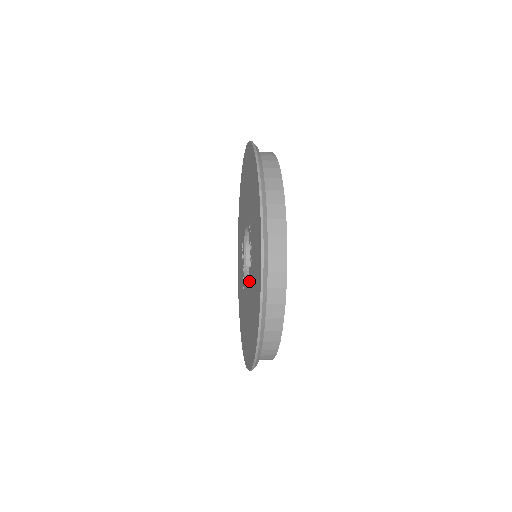
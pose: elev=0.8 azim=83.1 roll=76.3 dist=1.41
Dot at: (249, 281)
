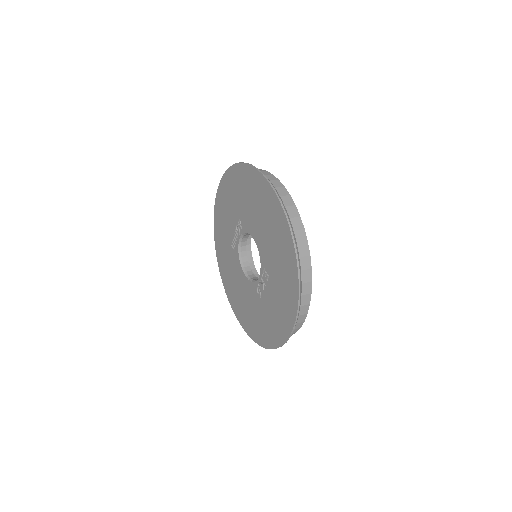
Dot at: (251, 287)
